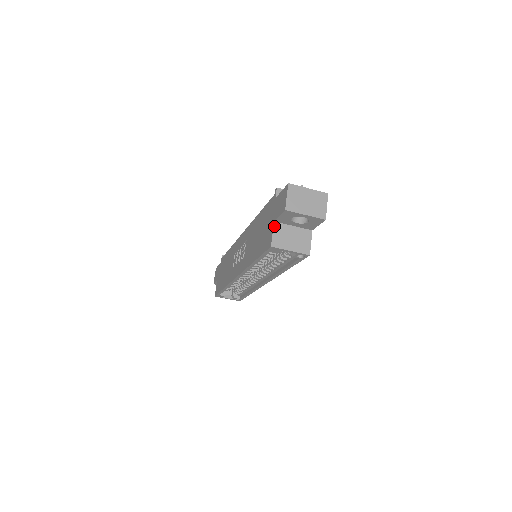
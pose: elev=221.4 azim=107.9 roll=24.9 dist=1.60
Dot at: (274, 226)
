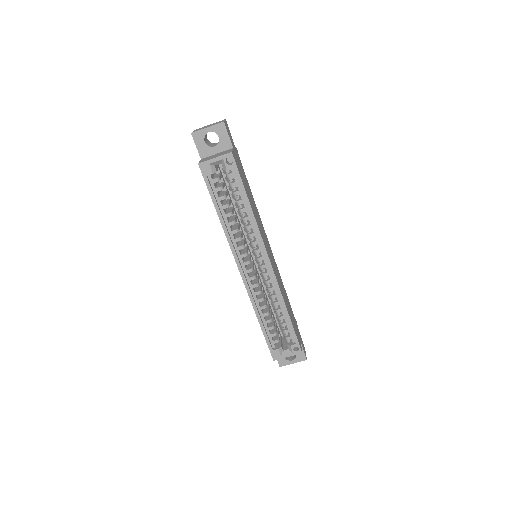
Dot at: occluded
